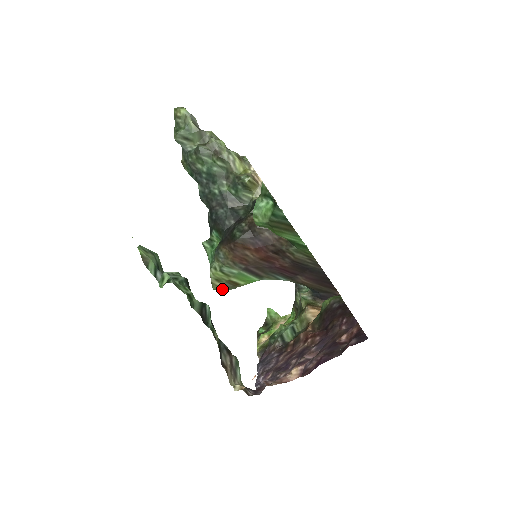
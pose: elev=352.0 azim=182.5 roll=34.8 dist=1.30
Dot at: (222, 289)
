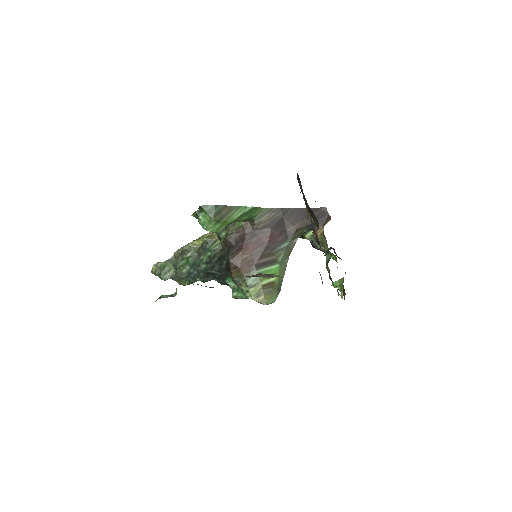
Dot at: (271, 299)
